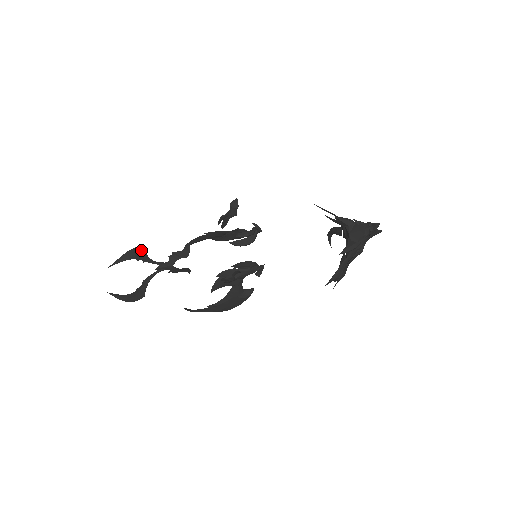
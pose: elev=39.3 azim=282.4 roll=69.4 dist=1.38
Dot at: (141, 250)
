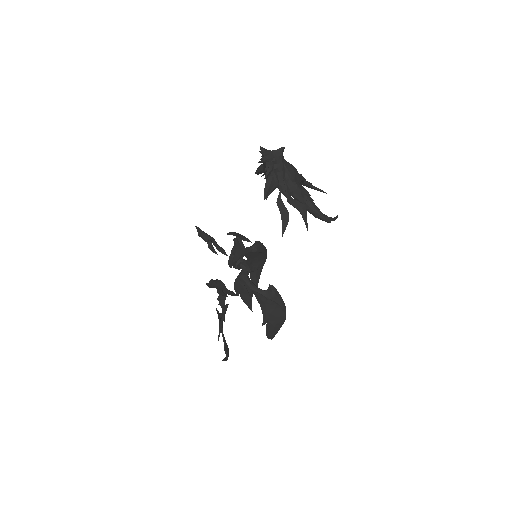
Dot at: (217, 313)
